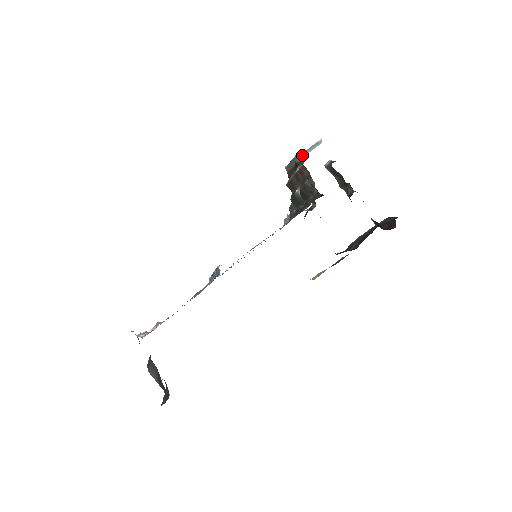
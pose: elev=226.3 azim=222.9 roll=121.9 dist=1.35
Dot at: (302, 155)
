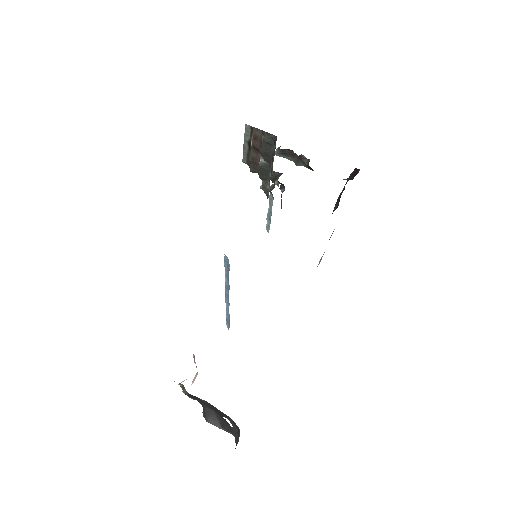
Dot at: (249, 128)
